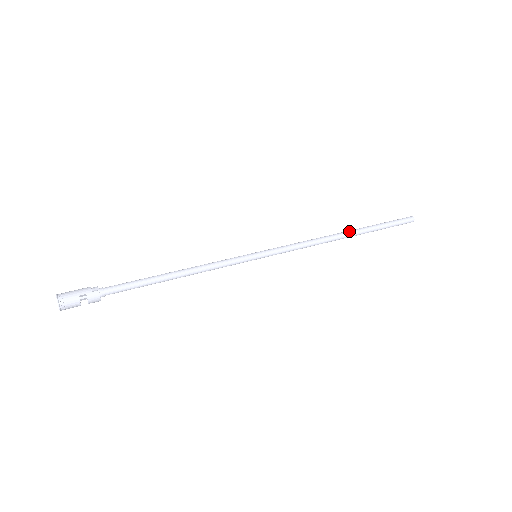
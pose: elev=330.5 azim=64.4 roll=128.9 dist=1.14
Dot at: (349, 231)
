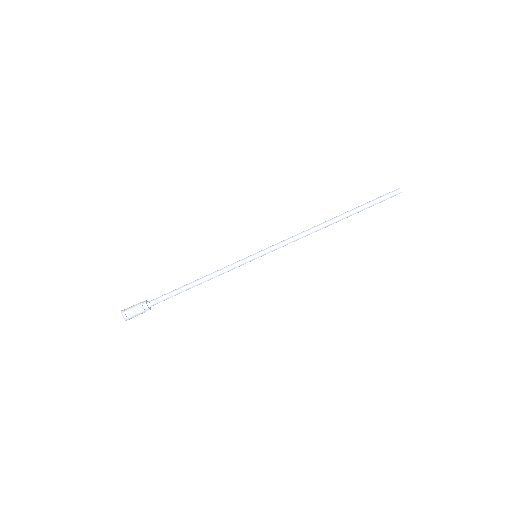
Dot at: (337, 221)
